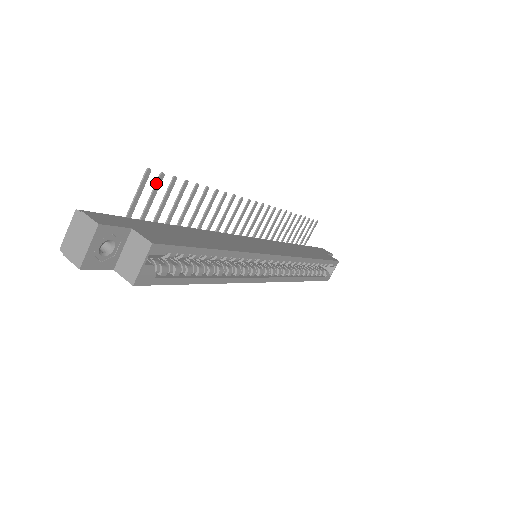
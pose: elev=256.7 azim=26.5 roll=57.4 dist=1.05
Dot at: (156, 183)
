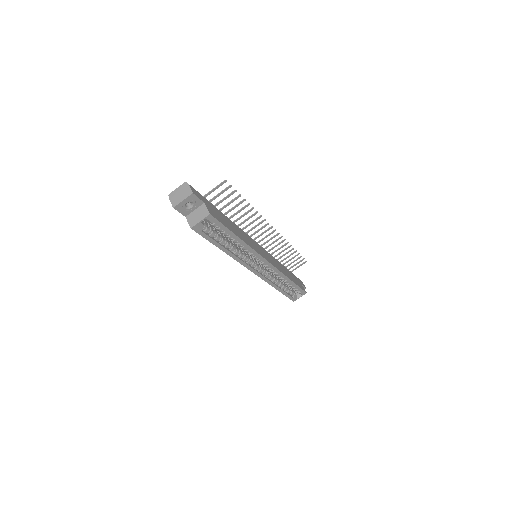
Dot at: (226, 188)
